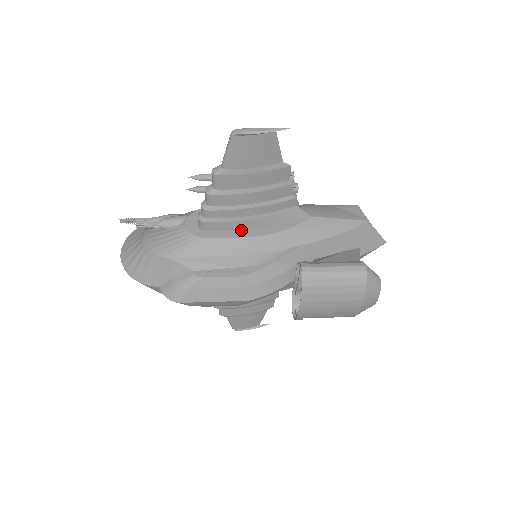
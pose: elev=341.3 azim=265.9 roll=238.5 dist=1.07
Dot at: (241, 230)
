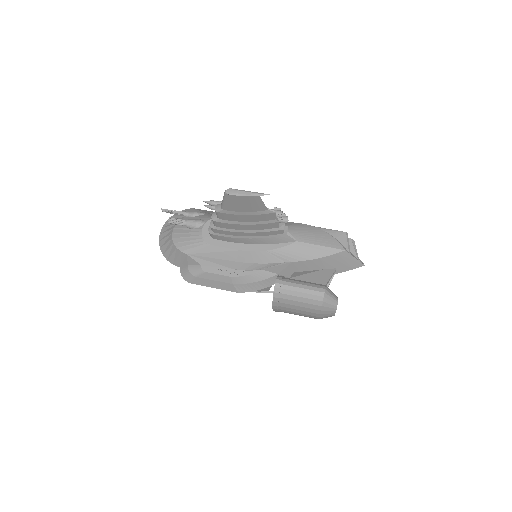
Dot at: (239, 243)
